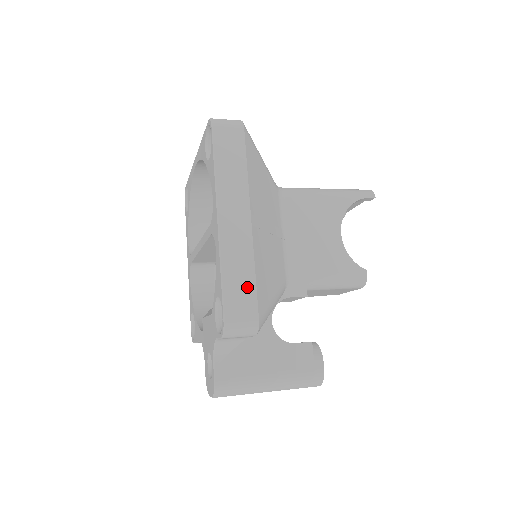
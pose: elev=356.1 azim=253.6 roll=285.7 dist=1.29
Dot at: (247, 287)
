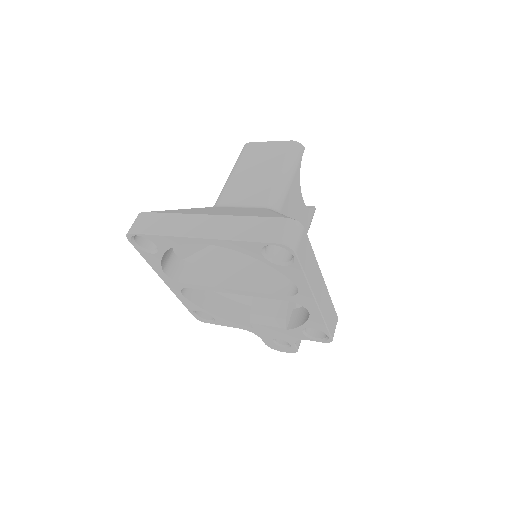
Dot at: (332, 313)
